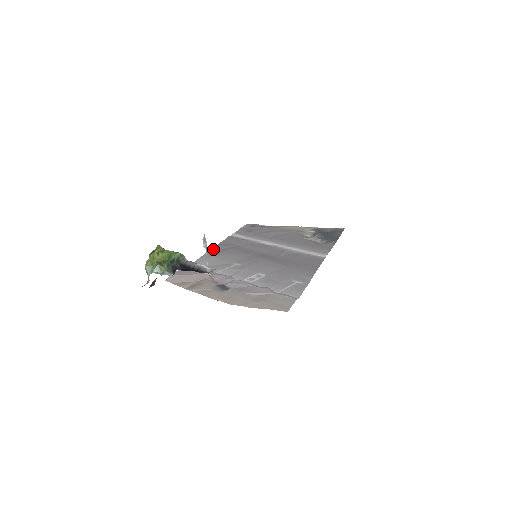
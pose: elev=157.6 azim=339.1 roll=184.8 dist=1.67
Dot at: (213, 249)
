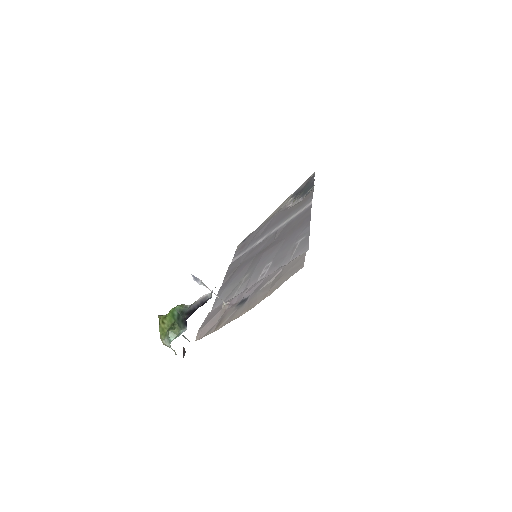
Dot at: (222, 285)
